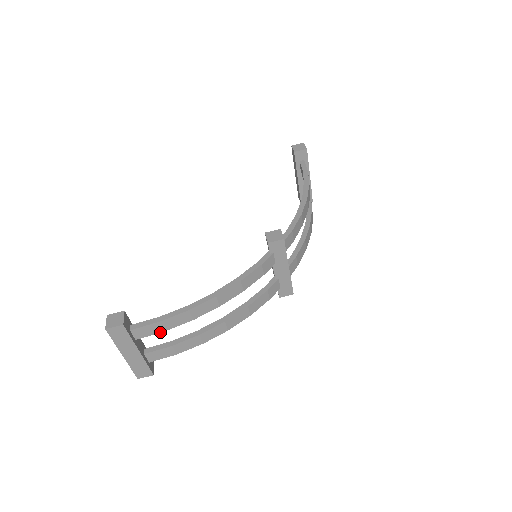
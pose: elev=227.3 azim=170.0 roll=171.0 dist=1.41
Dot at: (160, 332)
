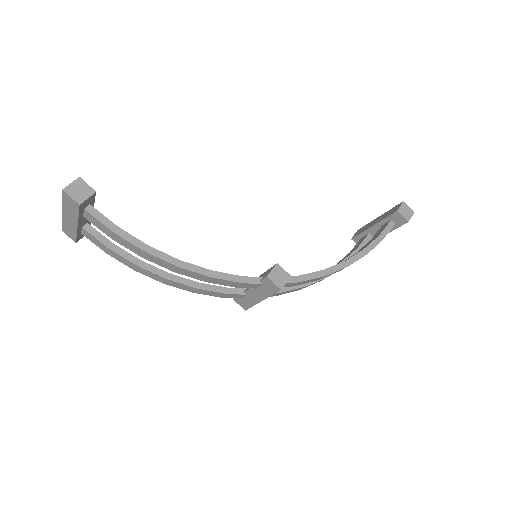
Dot at: (107, 235)
